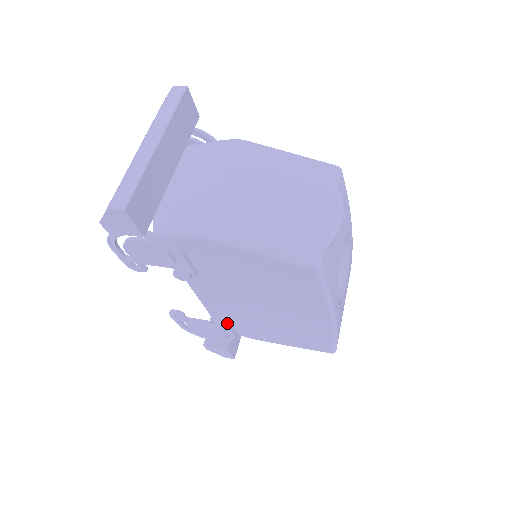
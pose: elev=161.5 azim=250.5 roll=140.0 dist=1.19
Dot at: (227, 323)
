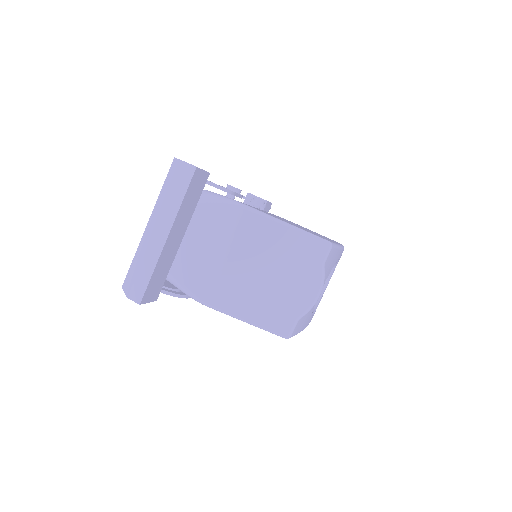
Dot at: occluded
